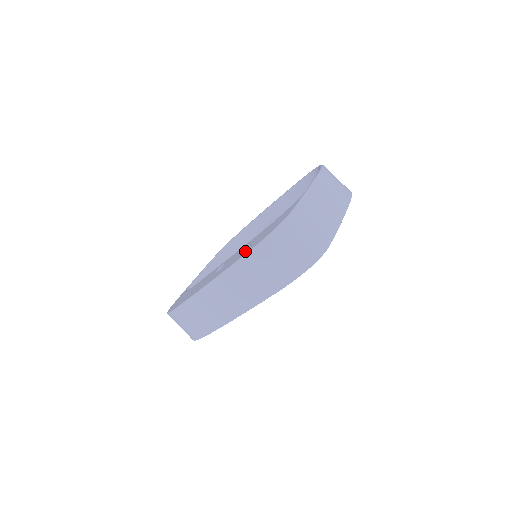
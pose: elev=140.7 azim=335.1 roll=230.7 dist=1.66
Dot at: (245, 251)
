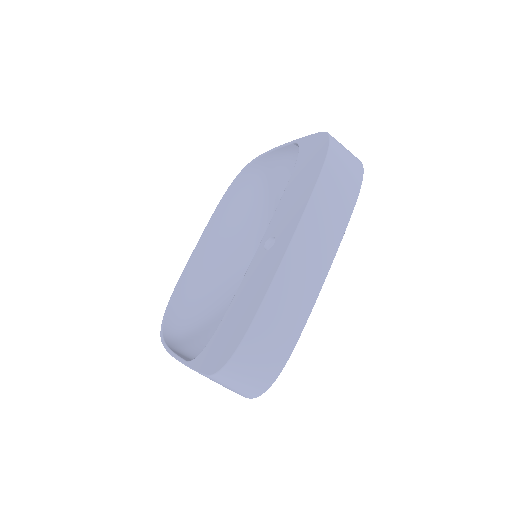
Dot at: (308, 182)
